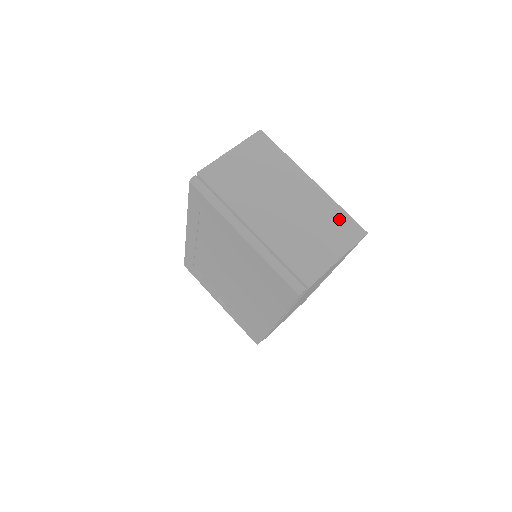
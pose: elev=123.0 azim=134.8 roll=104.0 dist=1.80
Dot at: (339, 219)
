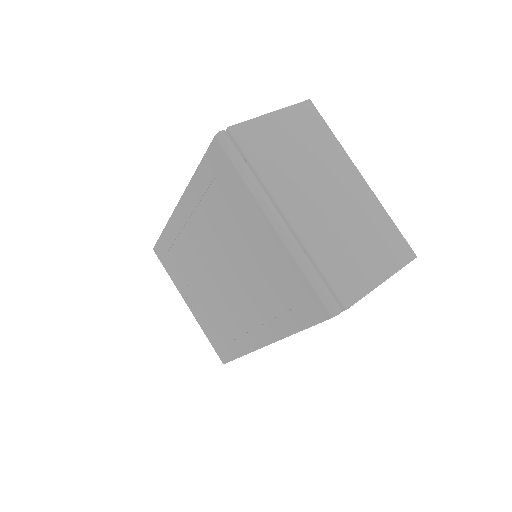
Dot at: (388, 232)
